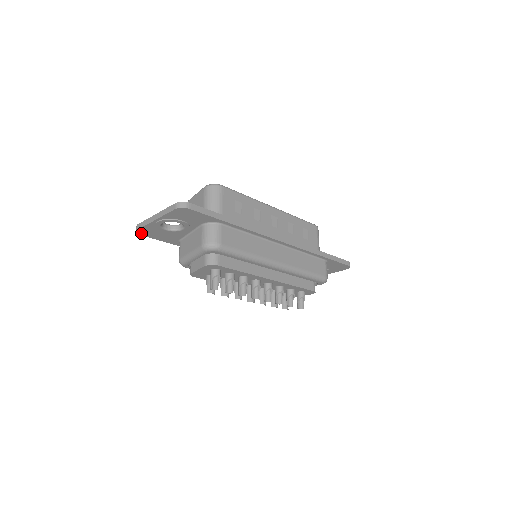
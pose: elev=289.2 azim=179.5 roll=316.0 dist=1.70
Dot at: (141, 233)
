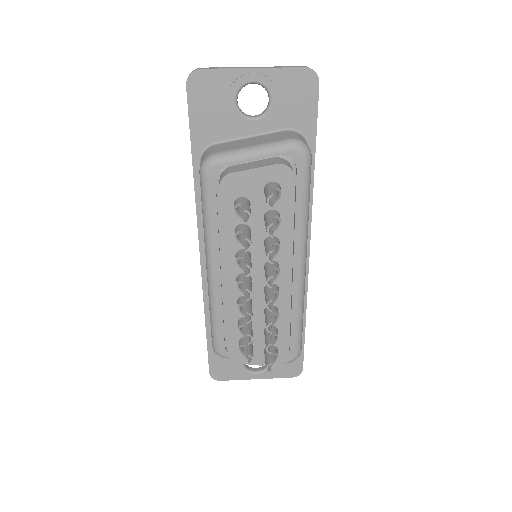
Dot at: (193, 82)
